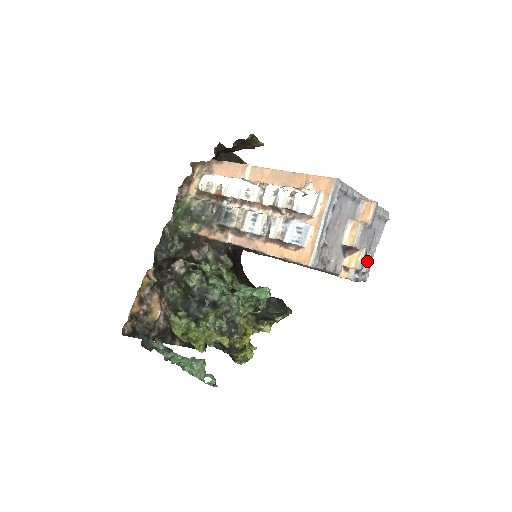
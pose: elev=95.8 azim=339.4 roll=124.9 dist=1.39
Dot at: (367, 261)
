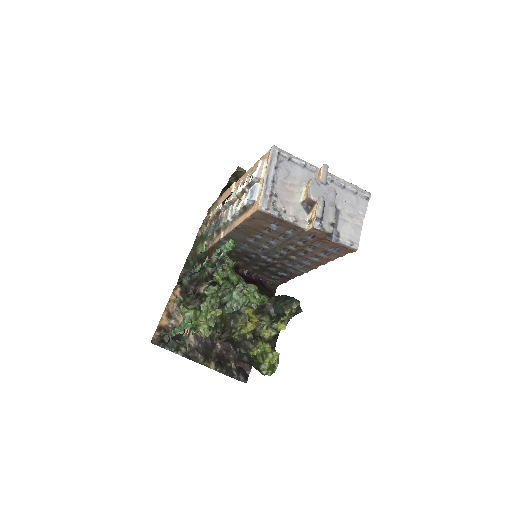
Dot at: (331, 213)
